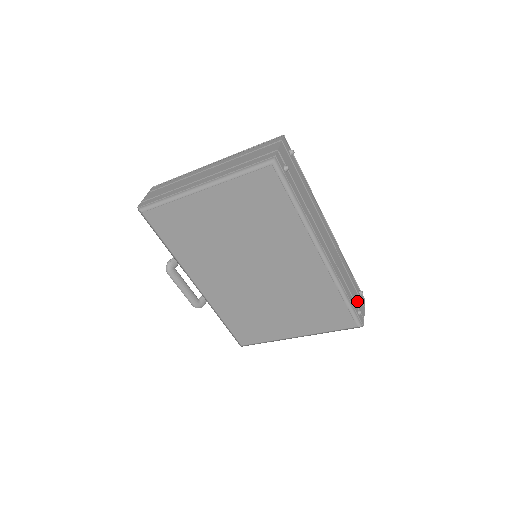
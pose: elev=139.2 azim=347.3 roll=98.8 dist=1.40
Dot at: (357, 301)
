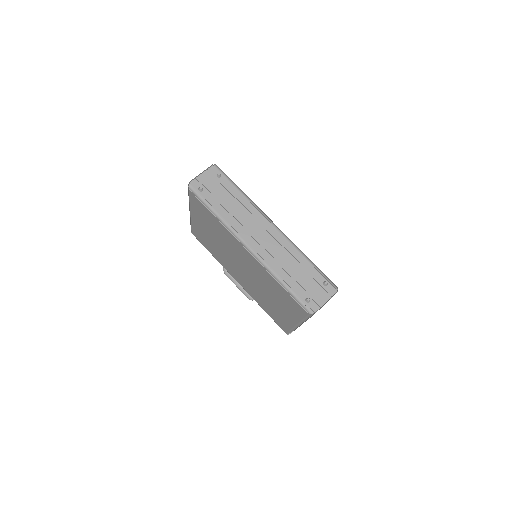
Dot at: (312, 290)
